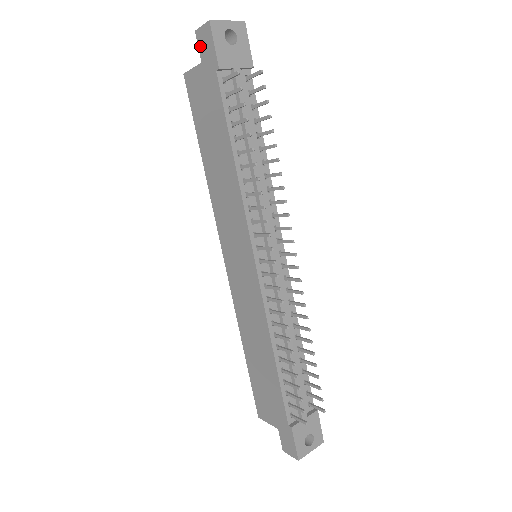
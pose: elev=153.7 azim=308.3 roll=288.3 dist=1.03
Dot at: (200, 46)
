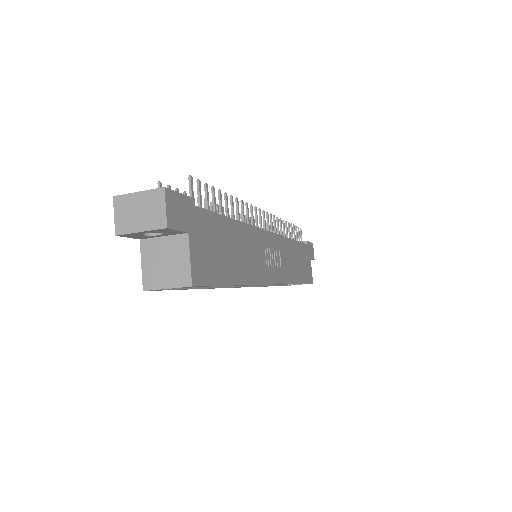
Dot at: occluded
